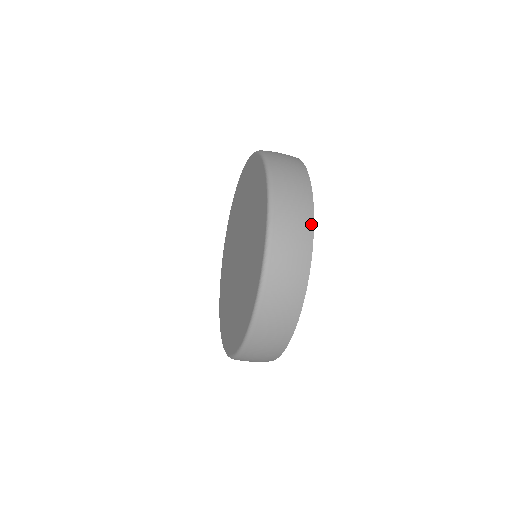
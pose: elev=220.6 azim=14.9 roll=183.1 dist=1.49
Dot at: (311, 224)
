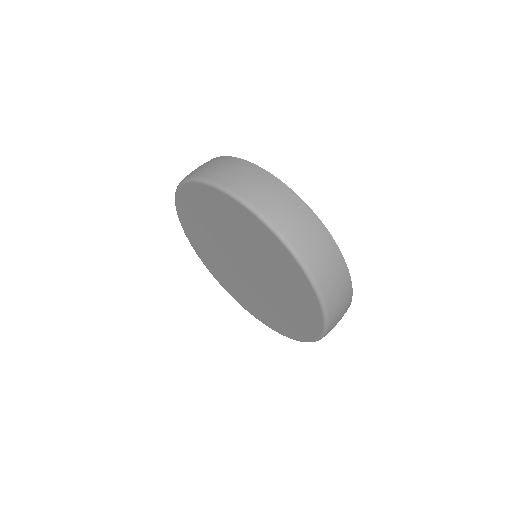
Dot at: (242, 161)
